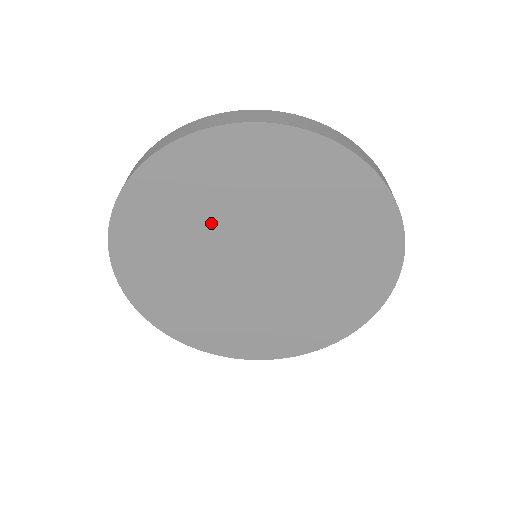
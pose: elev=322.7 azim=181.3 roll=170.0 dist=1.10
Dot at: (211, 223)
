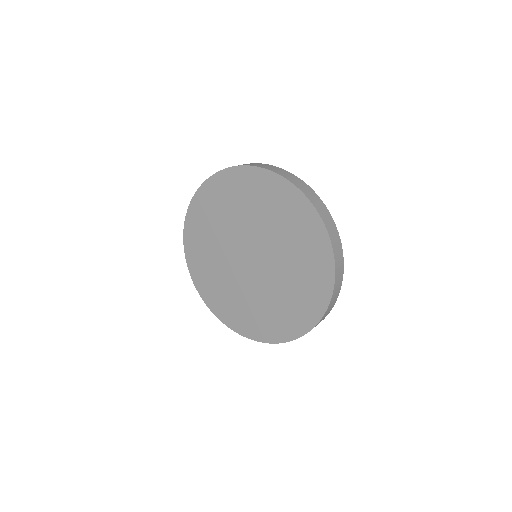
Dot at: (229, 225)
